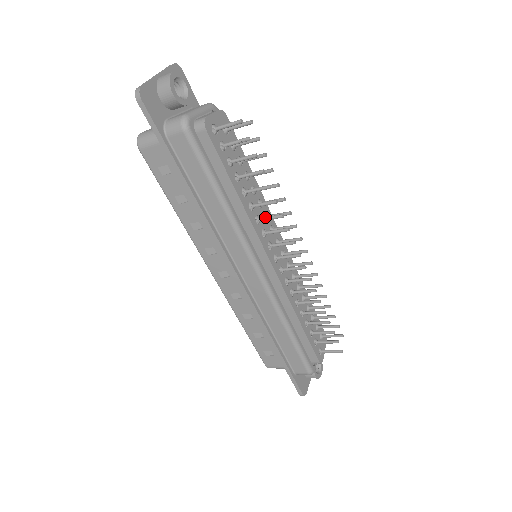
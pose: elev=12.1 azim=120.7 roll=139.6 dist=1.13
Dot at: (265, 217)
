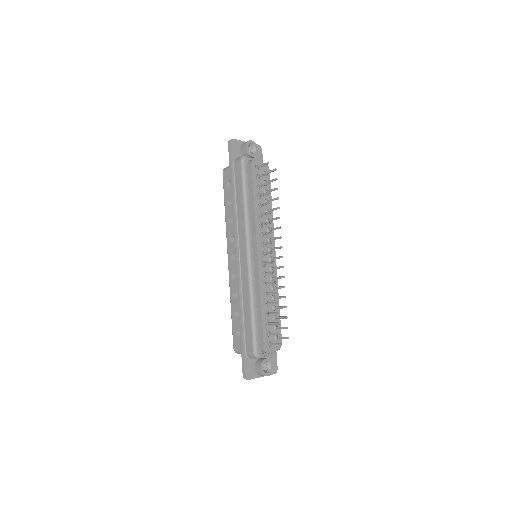
Dot at: (264, 223)
